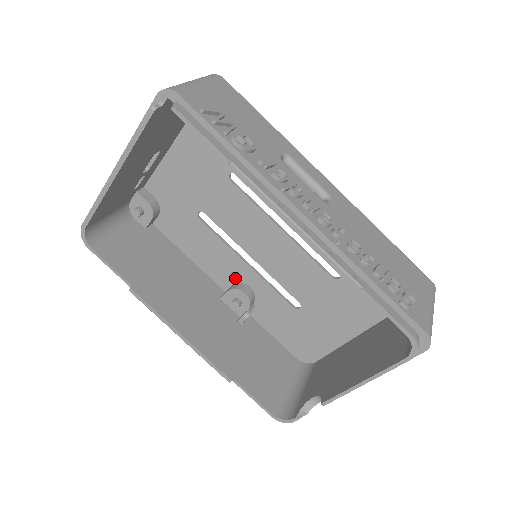
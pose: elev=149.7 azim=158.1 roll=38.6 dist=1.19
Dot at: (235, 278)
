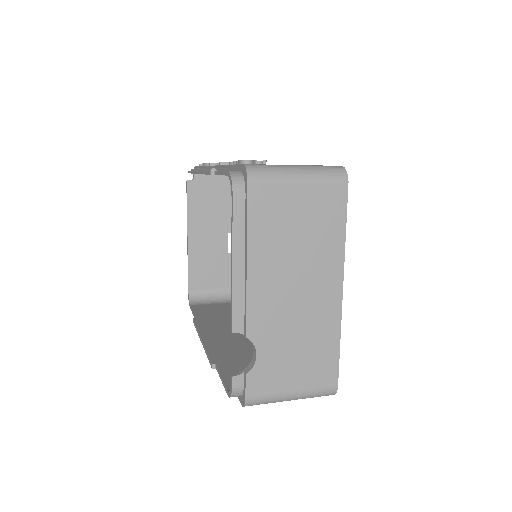
Dot at: occluded
